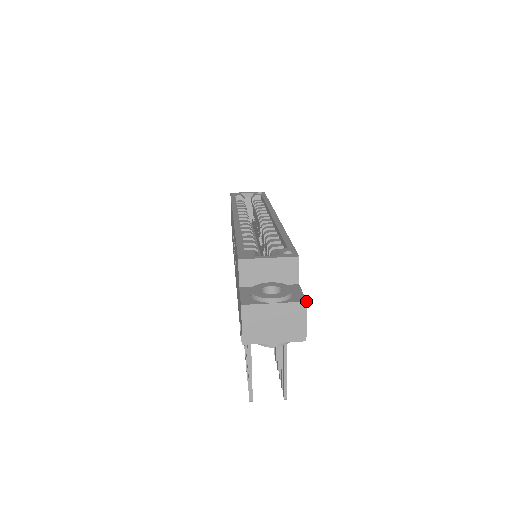
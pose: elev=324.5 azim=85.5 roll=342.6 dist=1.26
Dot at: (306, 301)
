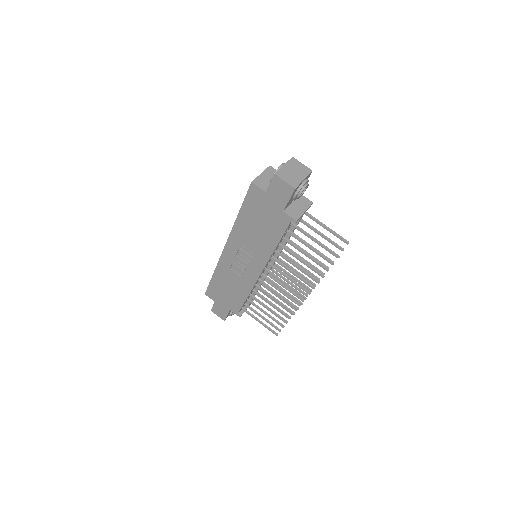
Dot at: (292, 157)
